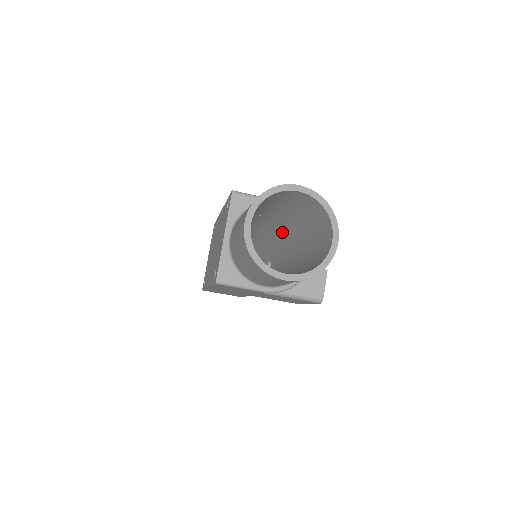
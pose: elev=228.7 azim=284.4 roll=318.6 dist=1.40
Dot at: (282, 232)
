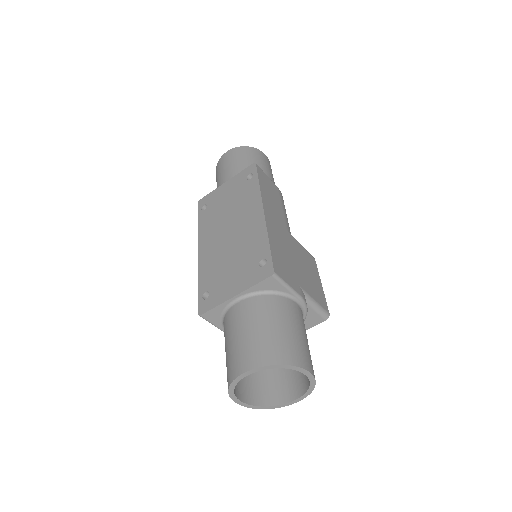
Dot at: occluded
